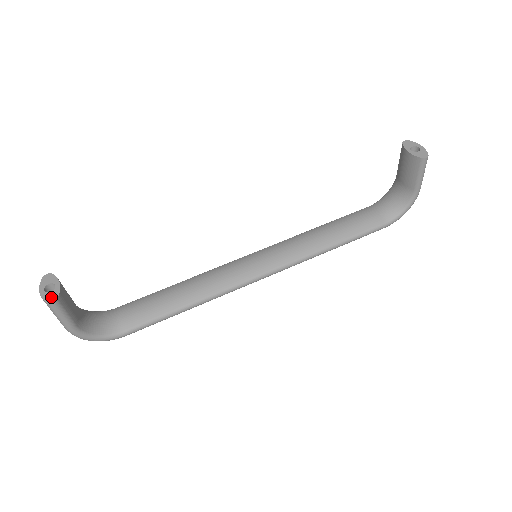
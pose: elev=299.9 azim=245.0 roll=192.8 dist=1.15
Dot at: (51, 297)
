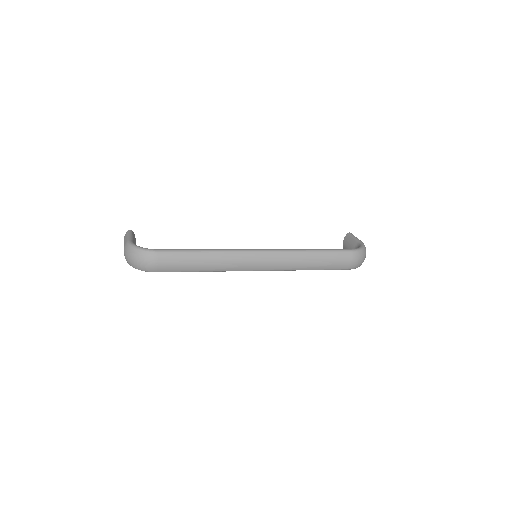
Dot at: occluded
